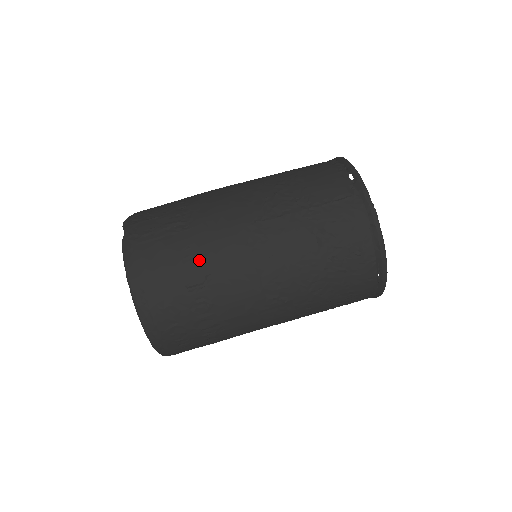
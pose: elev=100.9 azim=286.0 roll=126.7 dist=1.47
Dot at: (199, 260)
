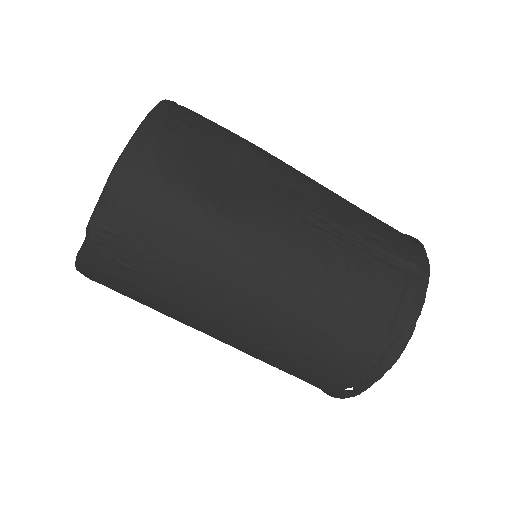
Dot at: occluded
